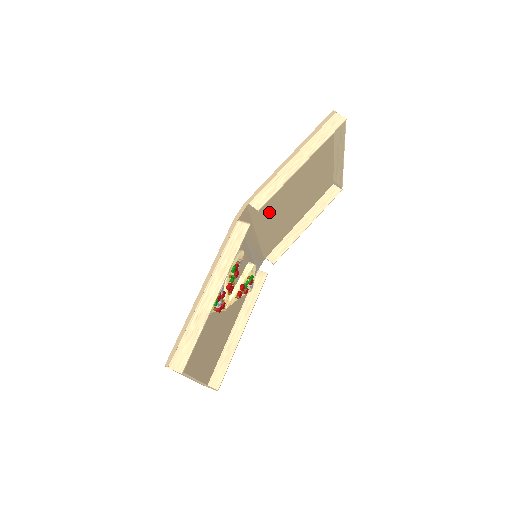
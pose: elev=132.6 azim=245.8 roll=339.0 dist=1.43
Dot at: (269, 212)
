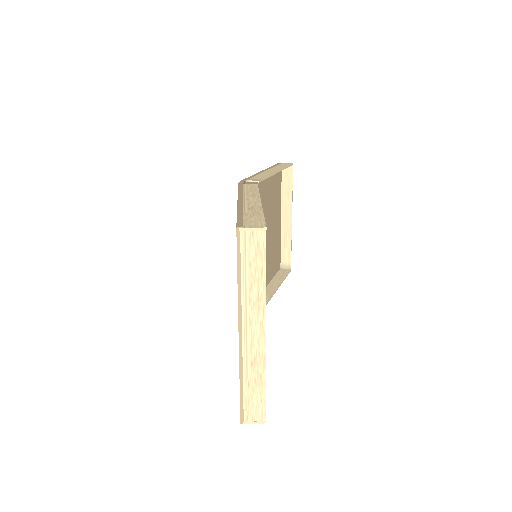
Dot at: occluded
